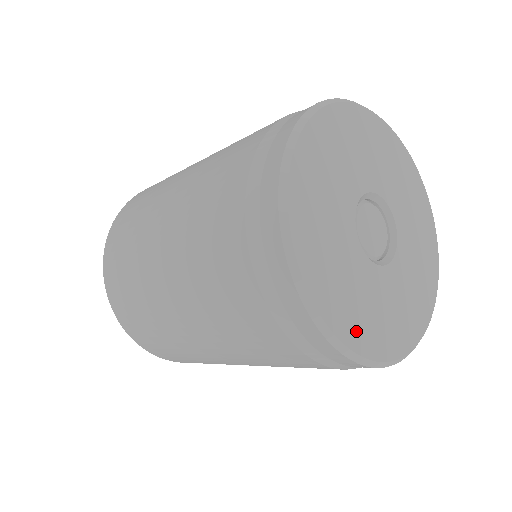
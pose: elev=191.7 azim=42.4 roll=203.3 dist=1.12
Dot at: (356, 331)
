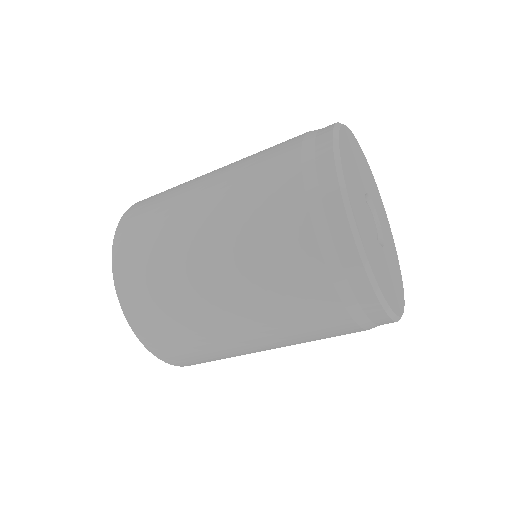
Dot at: (393, 301)
